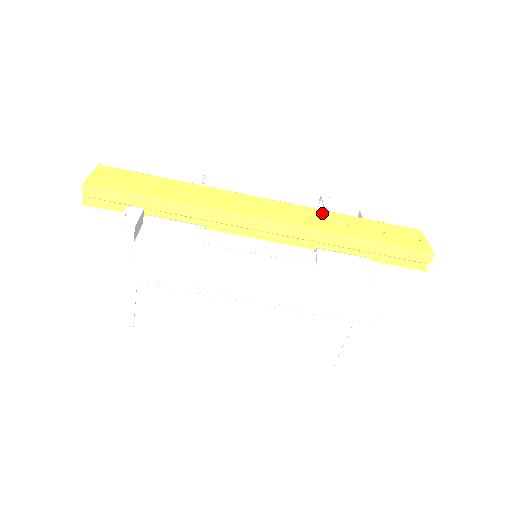
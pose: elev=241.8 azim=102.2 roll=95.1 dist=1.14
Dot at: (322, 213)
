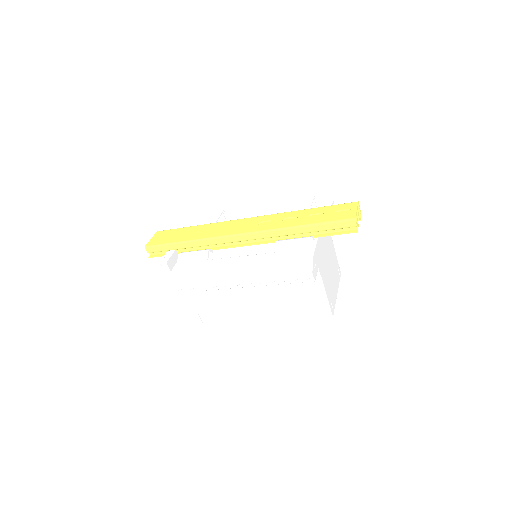
Dot at: (283, 215)
